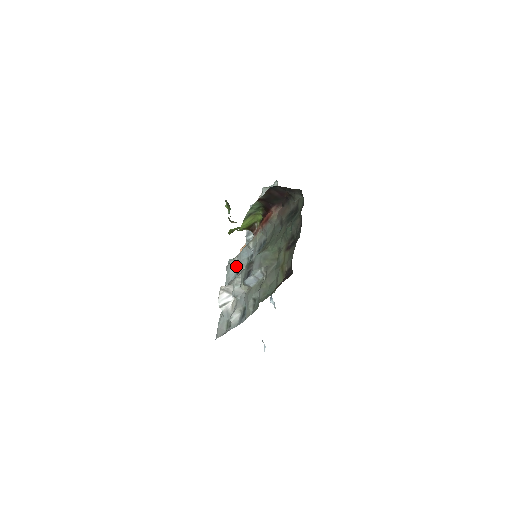
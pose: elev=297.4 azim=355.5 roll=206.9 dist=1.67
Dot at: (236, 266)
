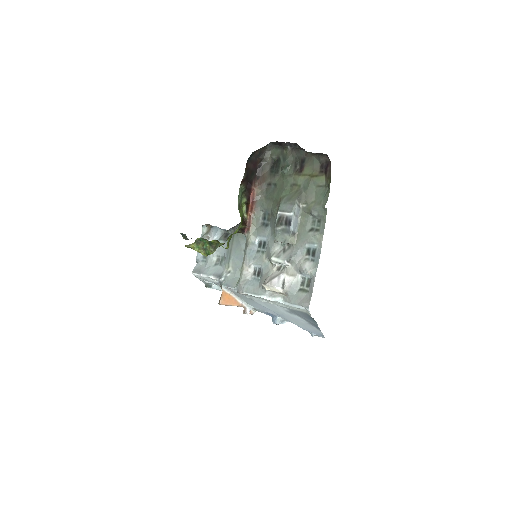
Dot at: (249, 277)
